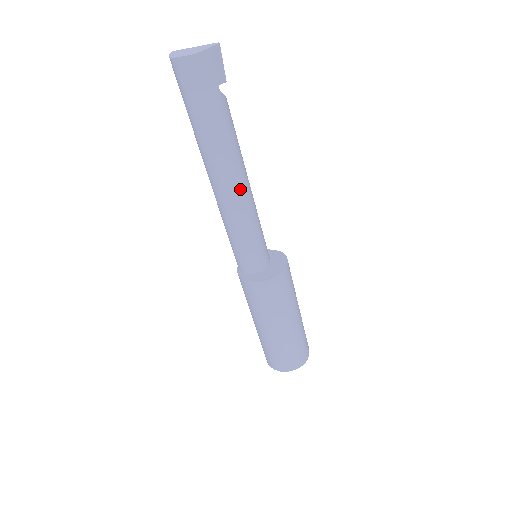
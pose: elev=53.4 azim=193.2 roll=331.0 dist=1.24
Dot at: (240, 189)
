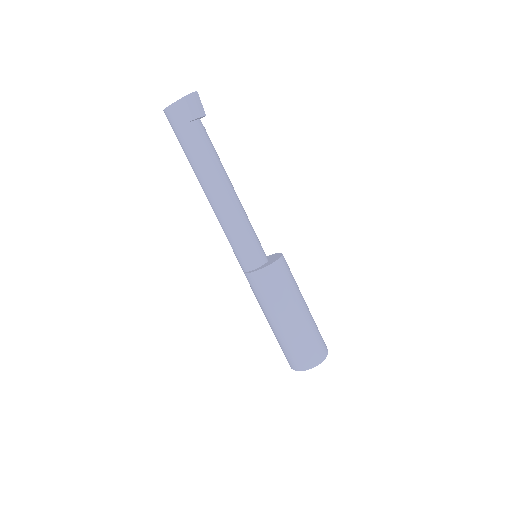
Dot at: (232, 192)
